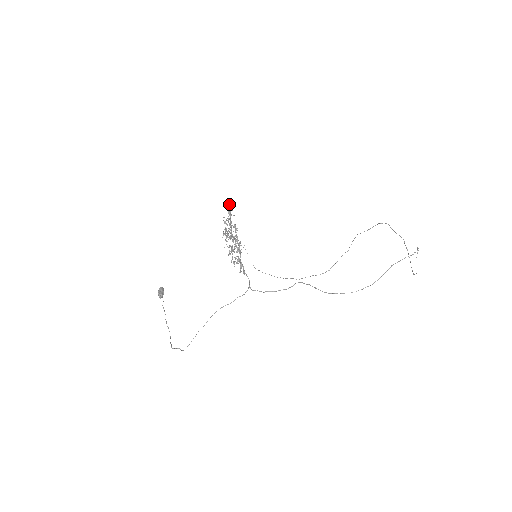
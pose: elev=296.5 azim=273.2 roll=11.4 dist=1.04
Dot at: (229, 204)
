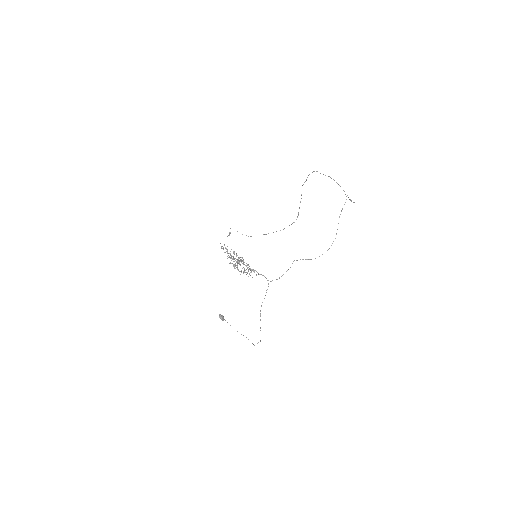
Dot at: (223, 248)
